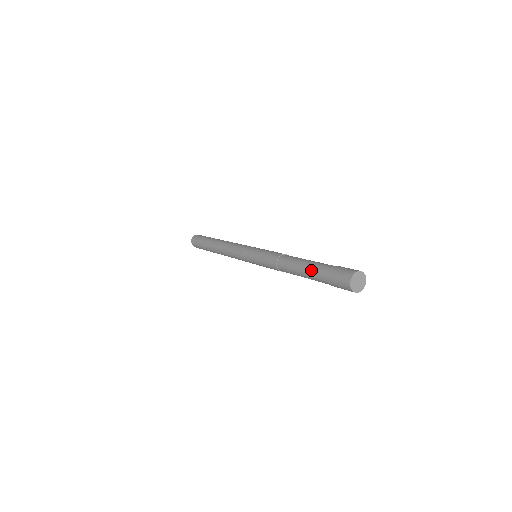
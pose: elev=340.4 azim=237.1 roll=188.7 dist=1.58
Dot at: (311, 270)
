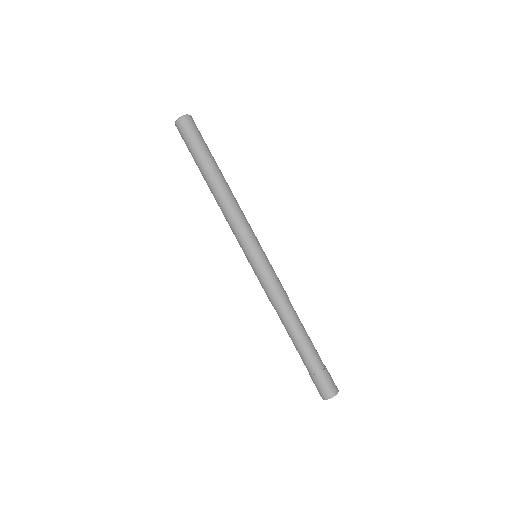
Dot at: (302, 355)
